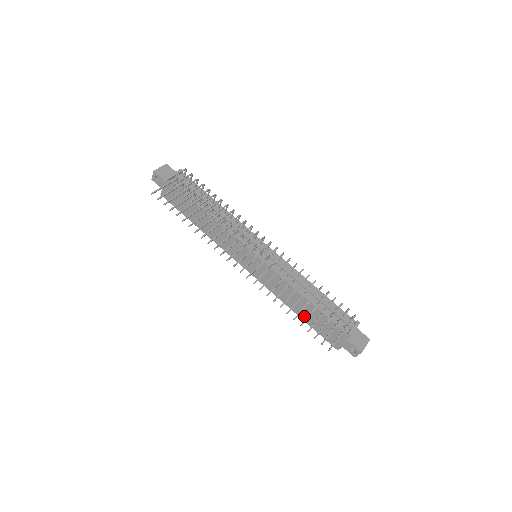
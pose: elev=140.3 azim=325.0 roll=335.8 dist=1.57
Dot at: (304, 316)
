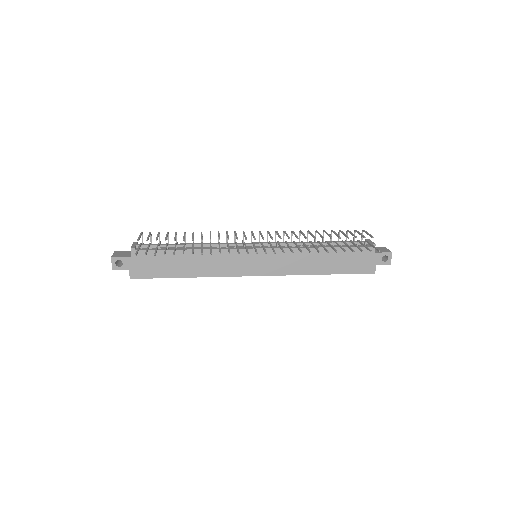
Dot at: (331, 269)
